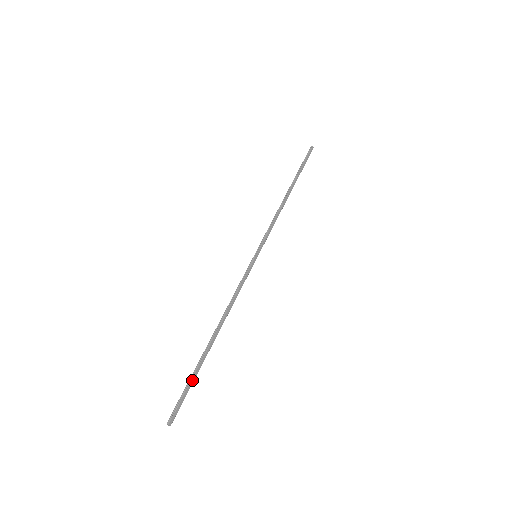
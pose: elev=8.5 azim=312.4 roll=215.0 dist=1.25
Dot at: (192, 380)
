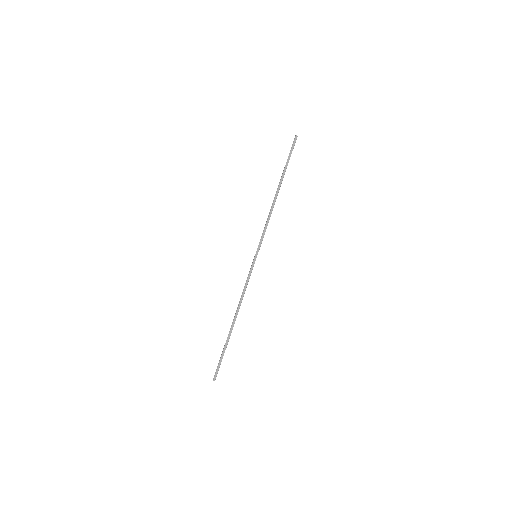
Dot at: (223, 353)
